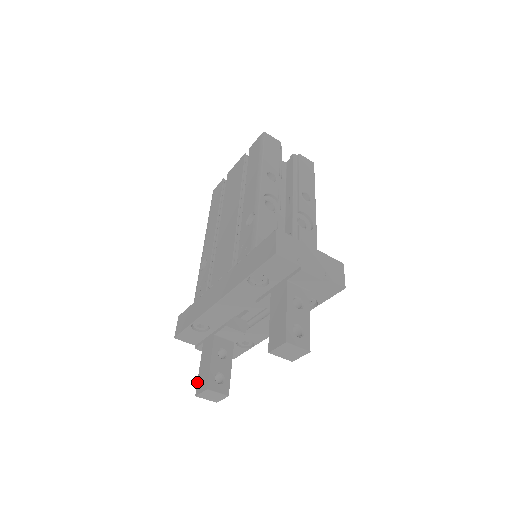
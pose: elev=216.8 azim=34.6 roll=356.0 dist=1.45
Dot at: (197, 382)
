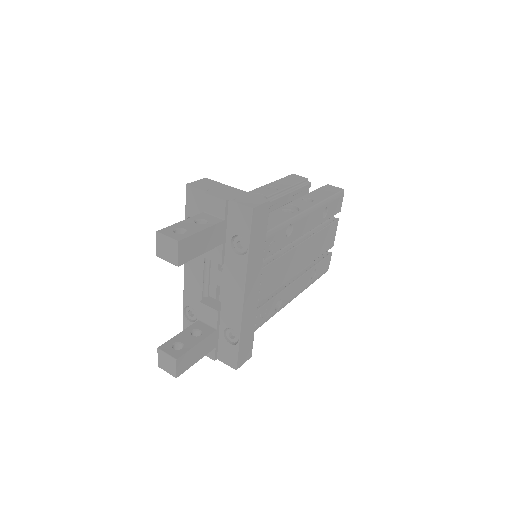
Dot at: occluded
